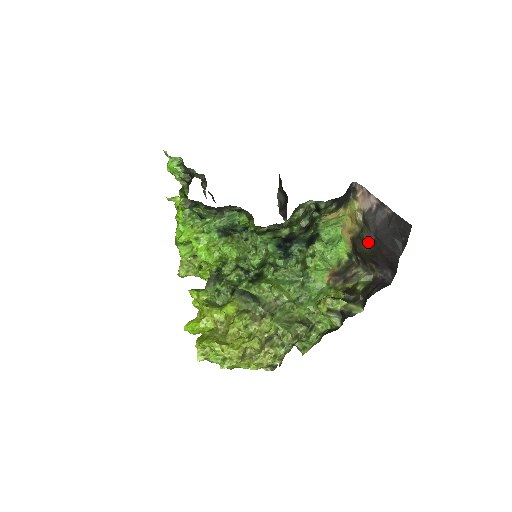
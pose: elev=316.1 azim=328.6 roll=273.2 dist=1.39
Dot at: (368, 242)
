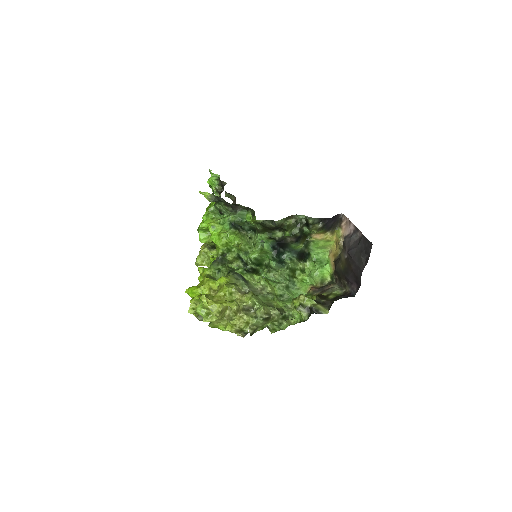
Dot at: (343, 260)
